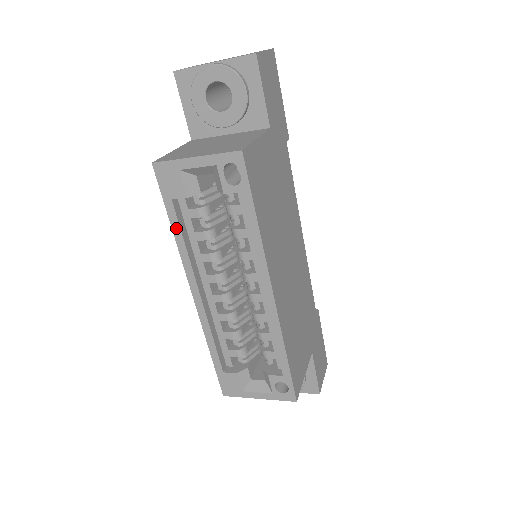
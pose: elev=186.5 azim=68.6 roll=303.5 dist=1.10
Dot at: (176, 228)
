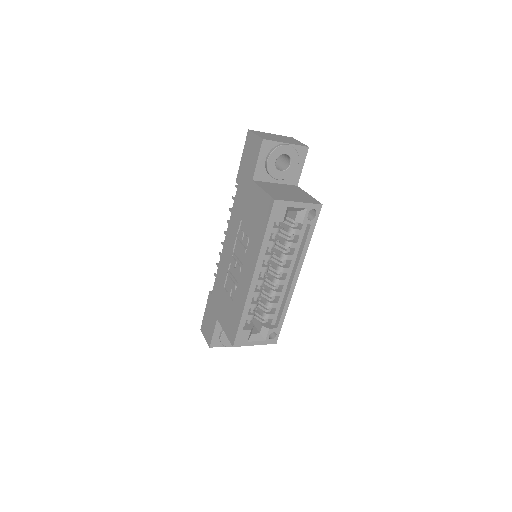
Dot at: (266, 238)
